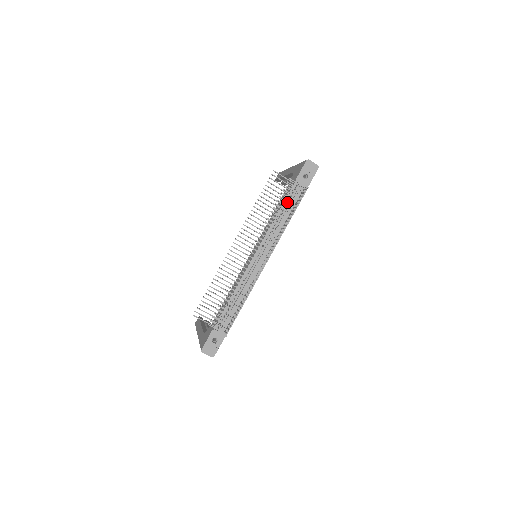
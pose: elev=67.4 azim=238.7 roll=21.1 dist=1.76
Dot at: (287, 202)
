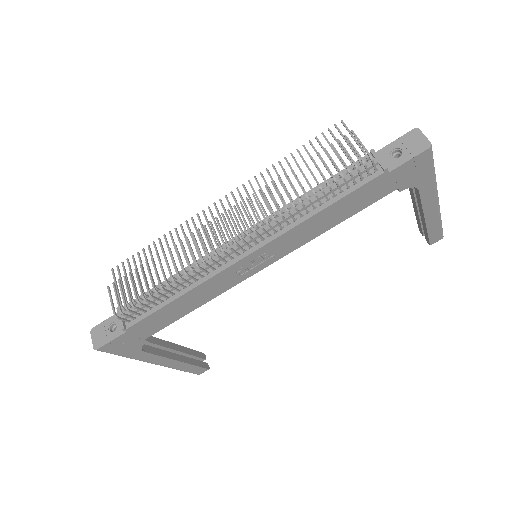
Dot at: occluded
